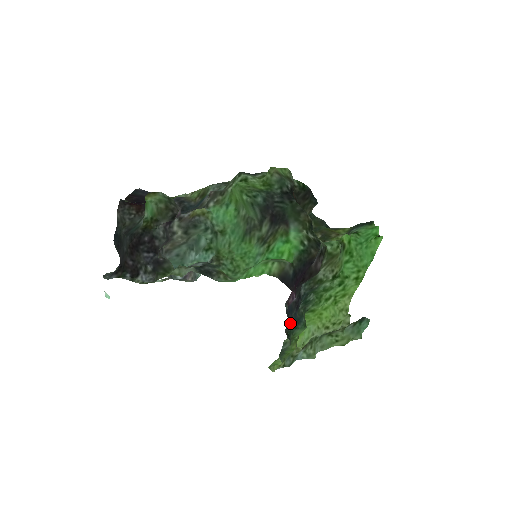
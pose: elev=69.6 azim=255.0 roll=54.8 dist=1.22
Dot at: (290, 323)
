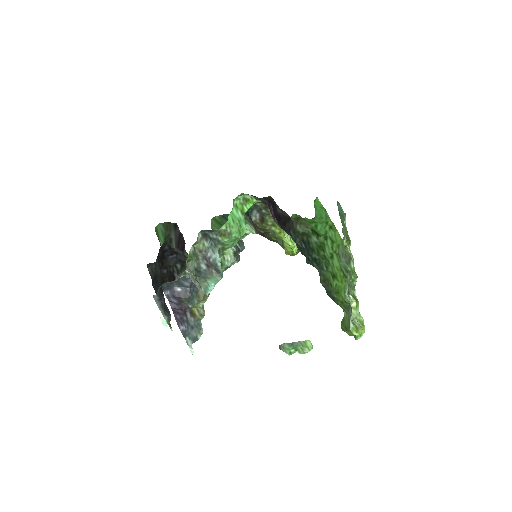
Dot at: (299, 247)
